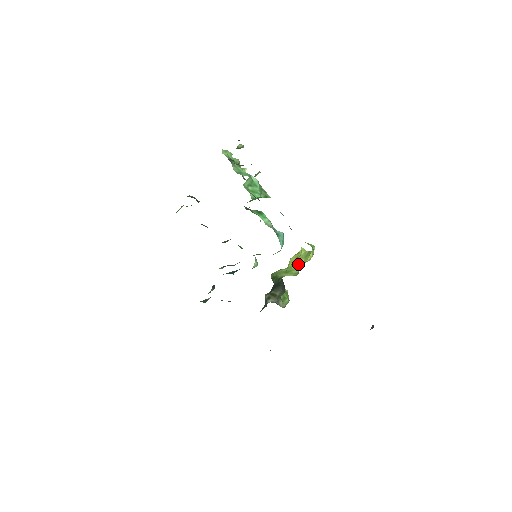
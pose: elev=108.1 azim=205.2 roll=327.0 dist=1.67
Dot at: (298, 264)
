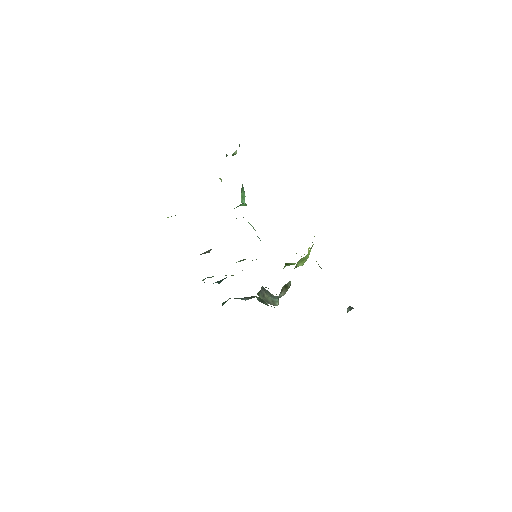
Dot at: (309, 253)
